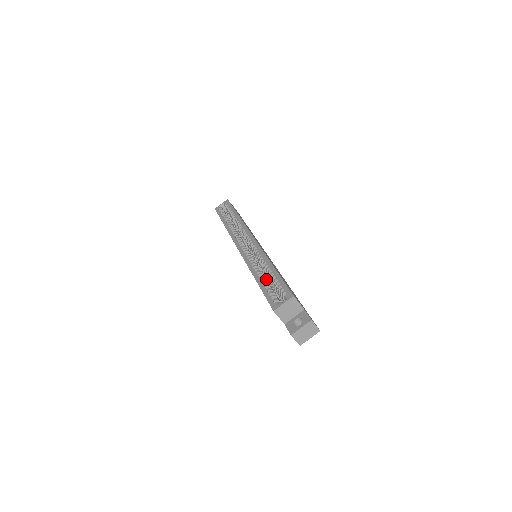
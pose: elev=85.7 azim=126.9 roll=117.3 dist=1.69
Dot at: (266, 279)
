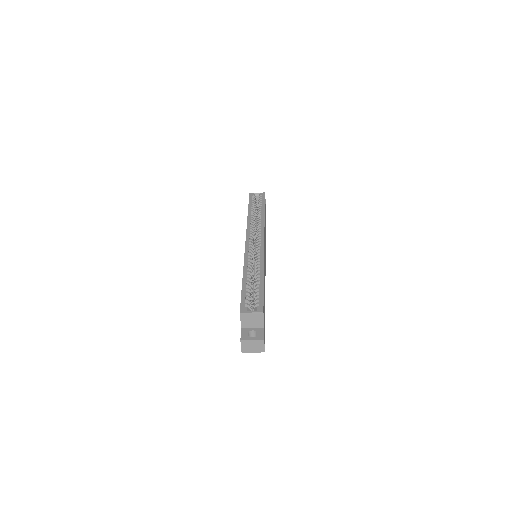
Dot at: (251, 282)
